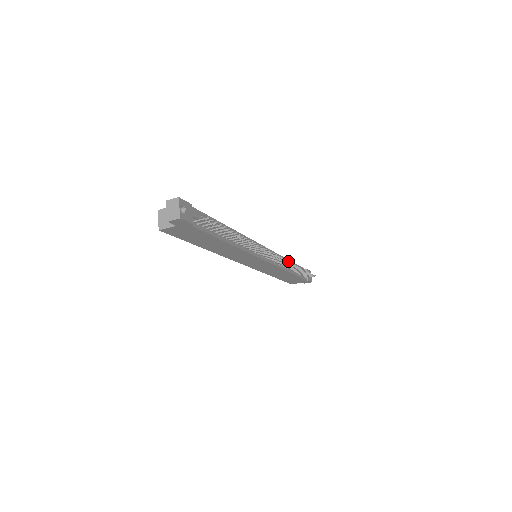
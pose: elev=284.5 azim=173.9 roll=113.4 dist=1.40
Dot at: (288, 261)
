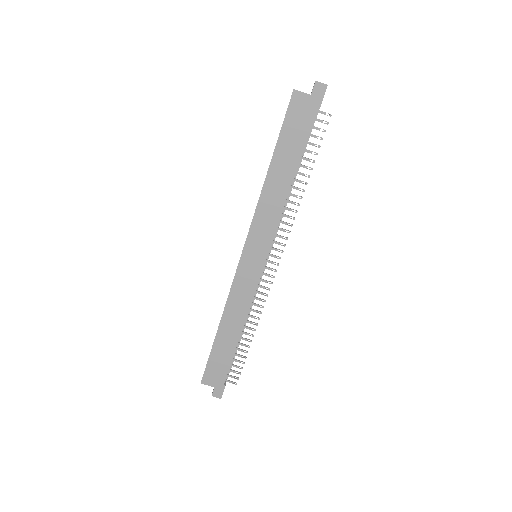
Dot at: occluded
